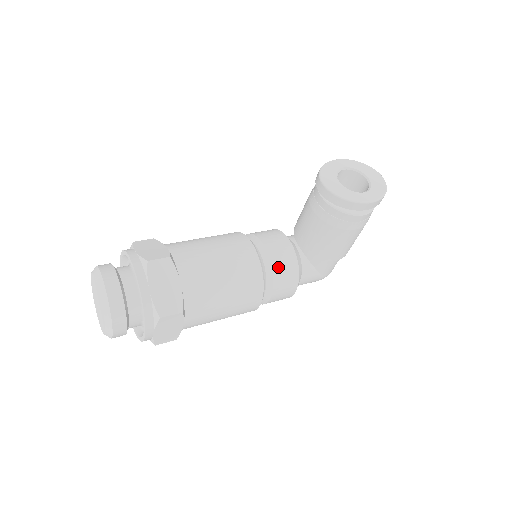
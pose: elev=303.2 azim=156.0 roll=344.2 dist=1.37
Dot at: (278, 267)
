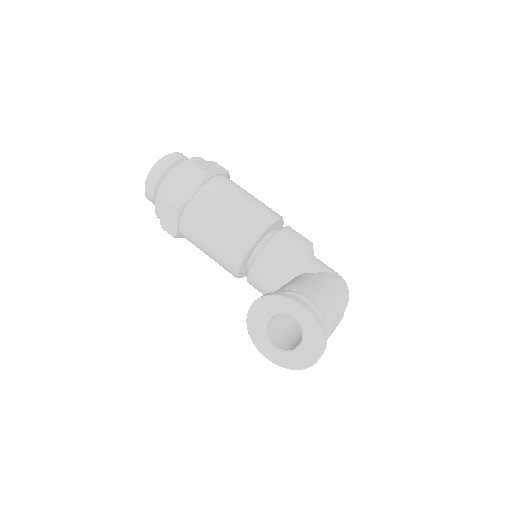
Dot at: (253, 281)
